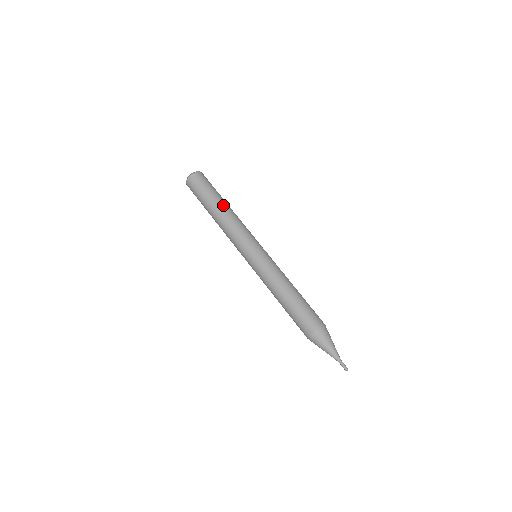
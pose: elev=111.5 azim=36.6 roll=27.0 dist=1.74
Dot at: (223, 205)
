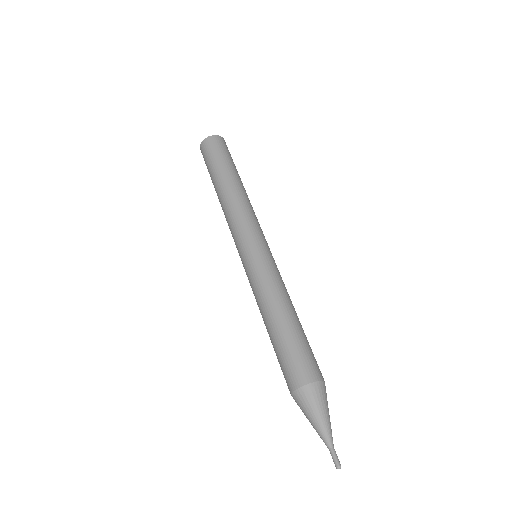
Dot at: (231, 180)
